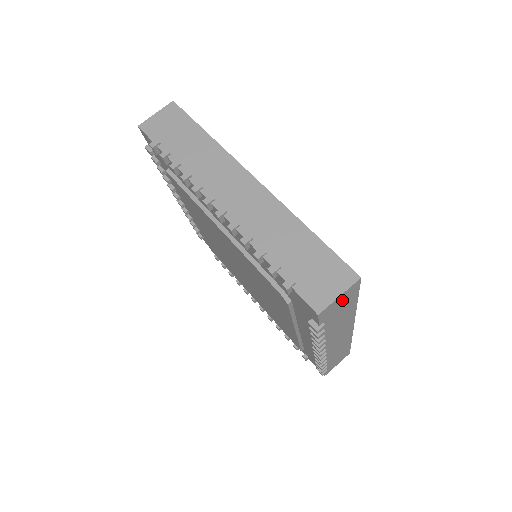
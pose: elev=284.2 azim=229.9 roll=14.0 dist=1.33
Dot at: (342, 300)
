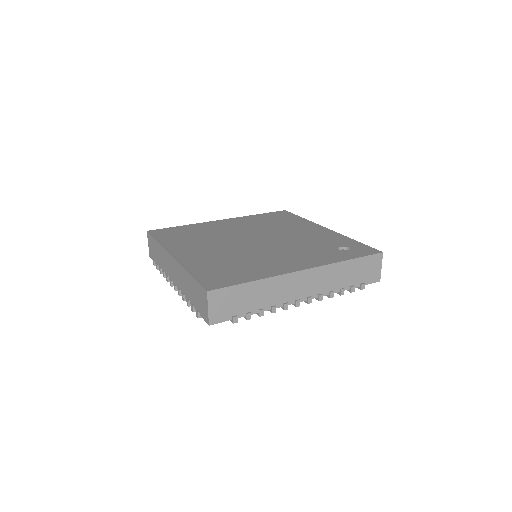
Dot at: occluded
